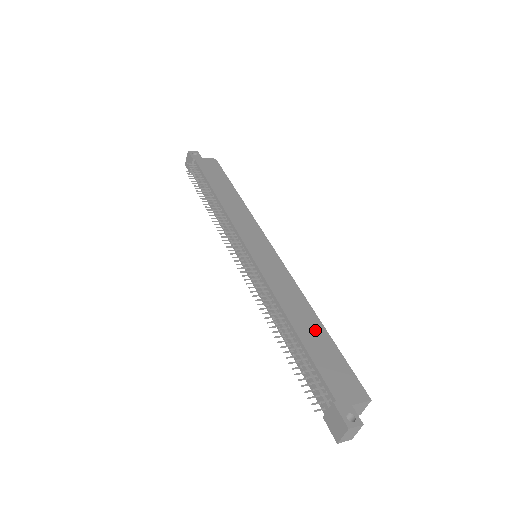
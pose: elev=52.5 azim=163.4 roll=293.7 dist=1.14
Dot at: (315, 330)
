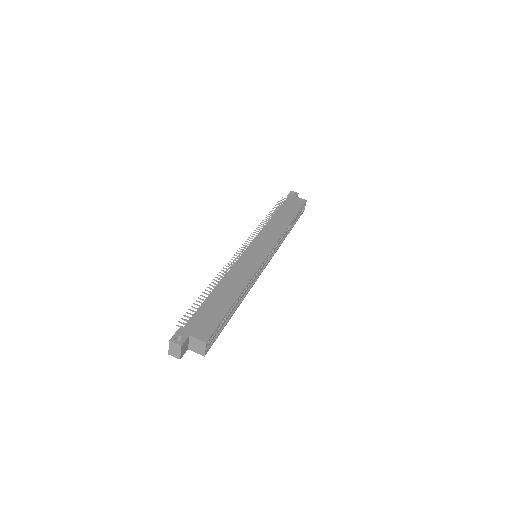
Dot at: (226, 298)
